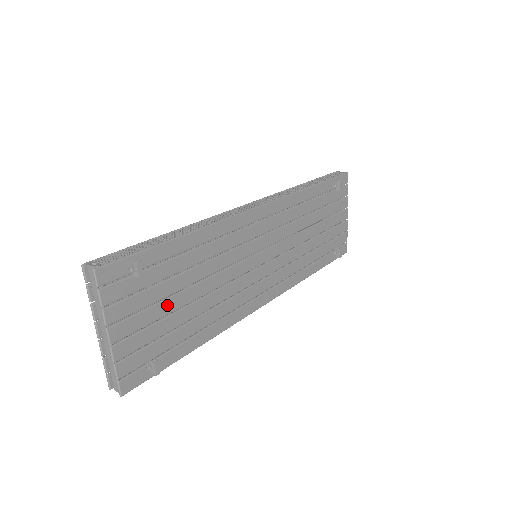
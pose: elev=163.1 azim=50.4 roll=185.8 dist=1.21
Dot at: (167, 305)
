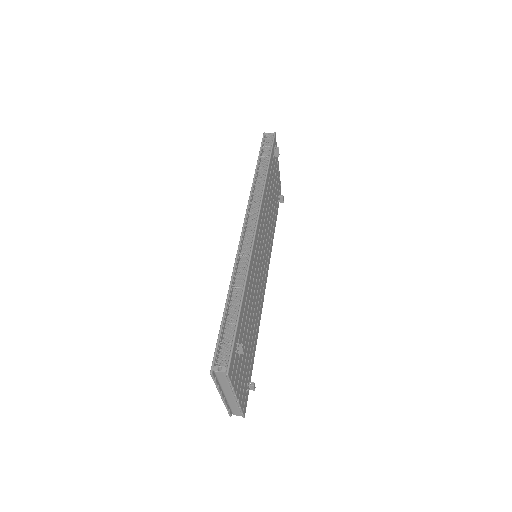
Dot at: (246, 347)
